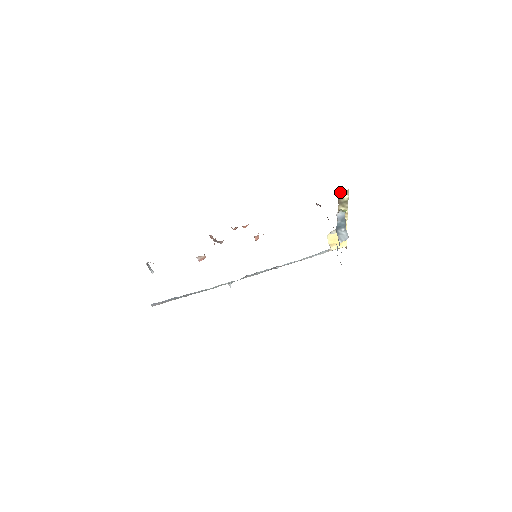
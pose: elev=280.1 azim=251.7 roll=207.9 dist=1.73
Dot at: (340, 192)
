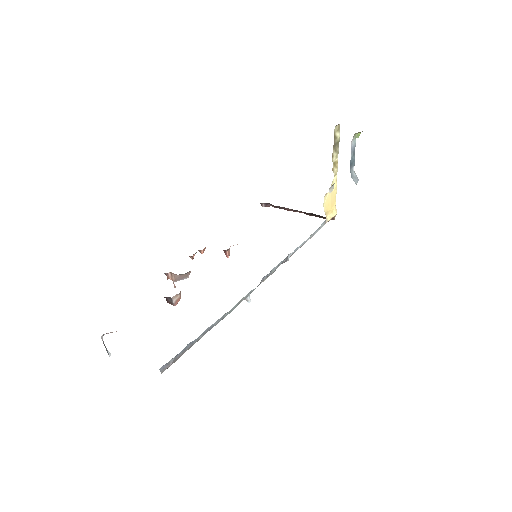
Dot at: occluded
